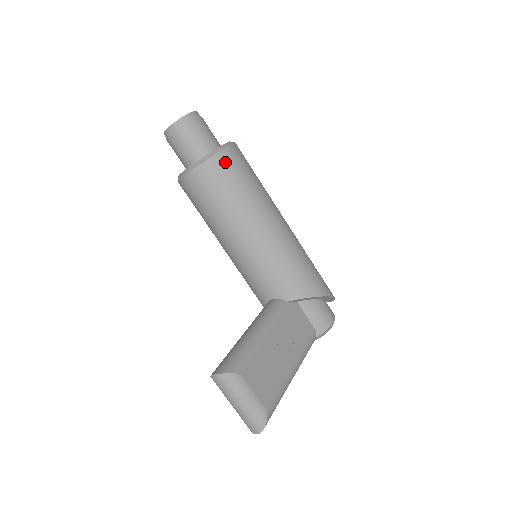
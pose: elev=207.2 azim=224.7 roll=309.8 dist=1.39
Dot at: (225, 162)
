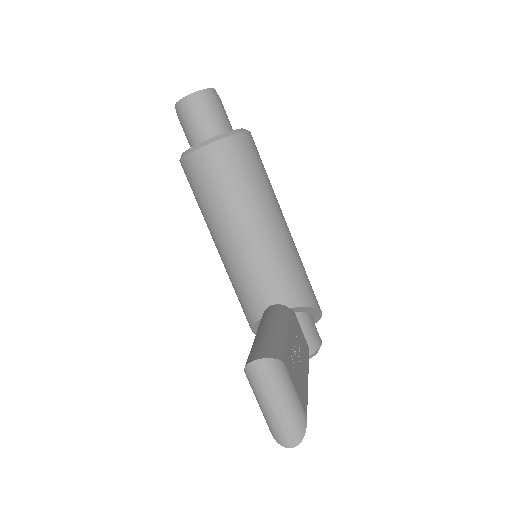
Dot at: (248, 144)
